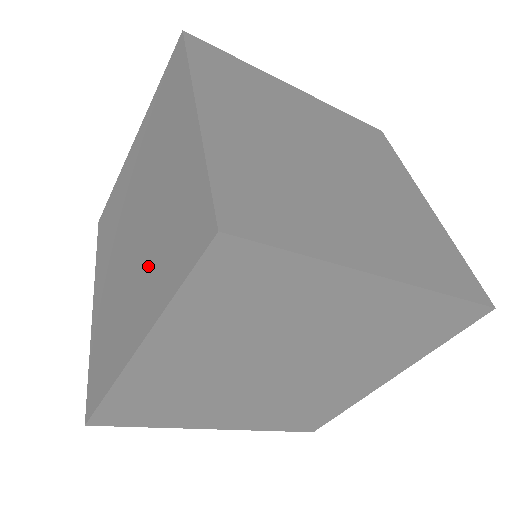
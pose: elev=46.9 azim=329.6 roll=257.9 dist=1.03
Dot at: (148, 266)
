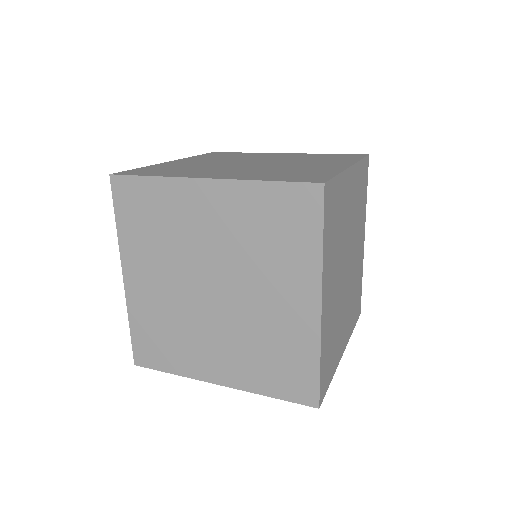
Dot at: occluded
